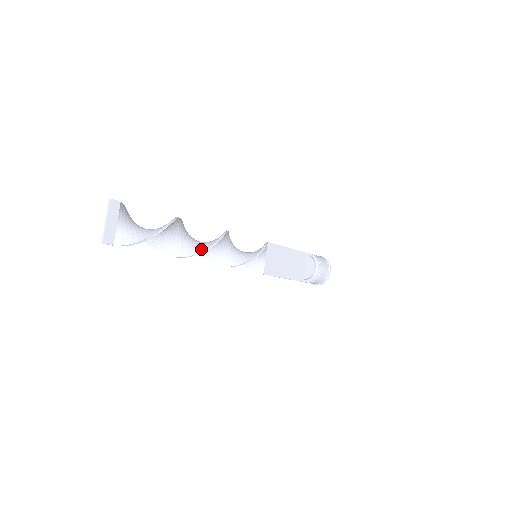
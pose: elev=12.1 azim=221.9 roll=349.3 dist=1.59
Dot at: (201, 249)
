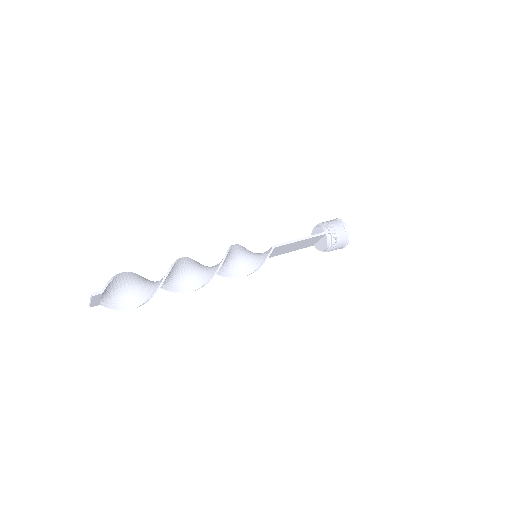
Dot at: (184, 291)
